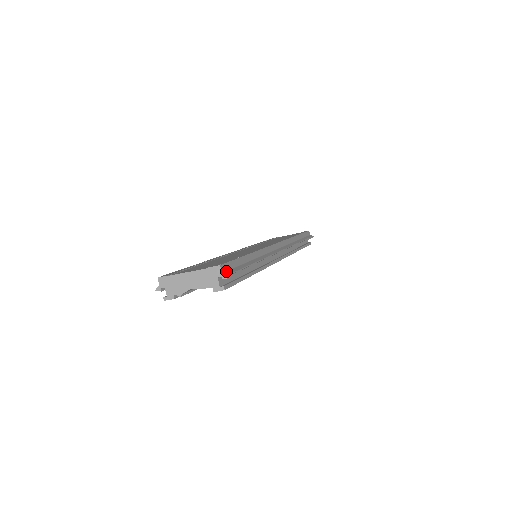
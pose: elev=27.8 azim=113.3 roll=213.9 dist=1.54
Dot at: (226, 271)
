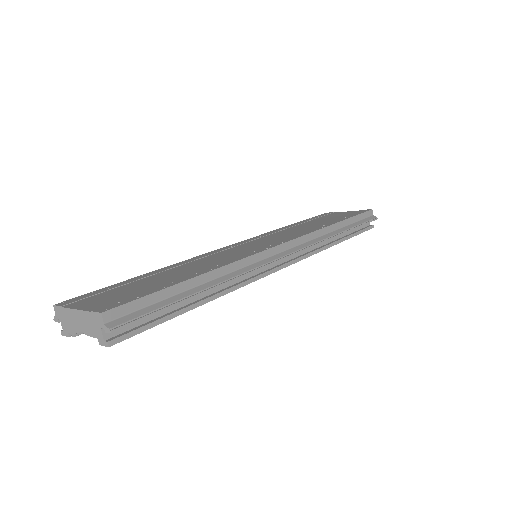
Dot at: (117, 318)
